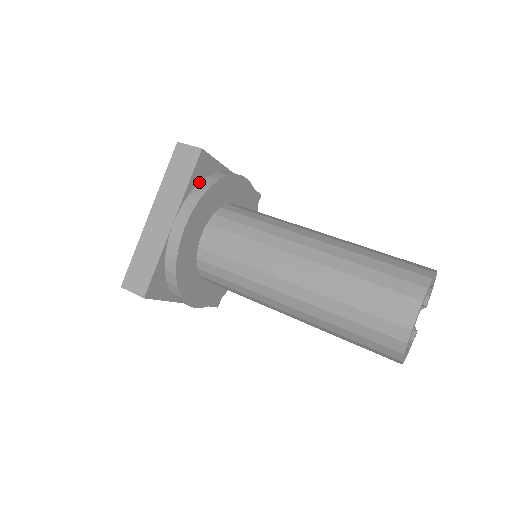
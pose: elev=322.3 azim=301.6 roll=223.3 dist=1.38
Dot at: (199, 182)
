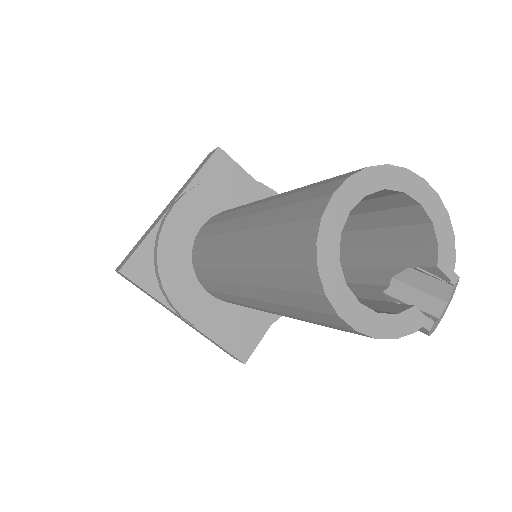
Dot at: occluded
